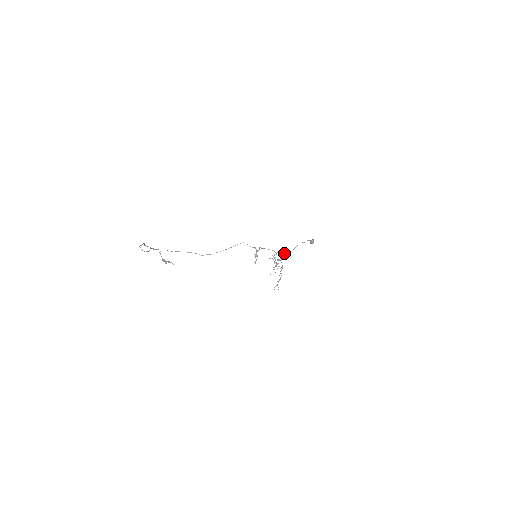
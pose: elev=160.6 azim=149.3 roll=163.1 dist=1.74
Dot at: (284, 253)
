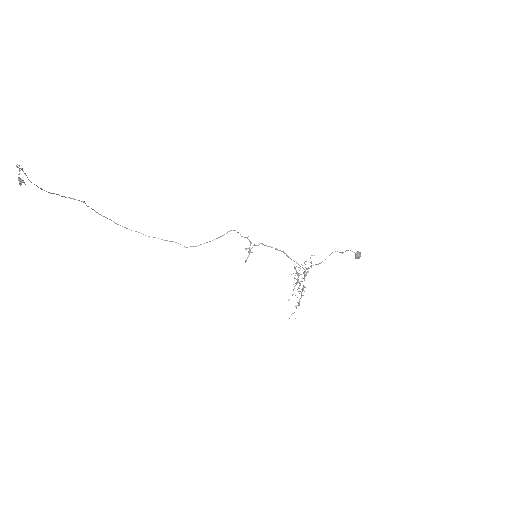
Dot at: (311, 266)
